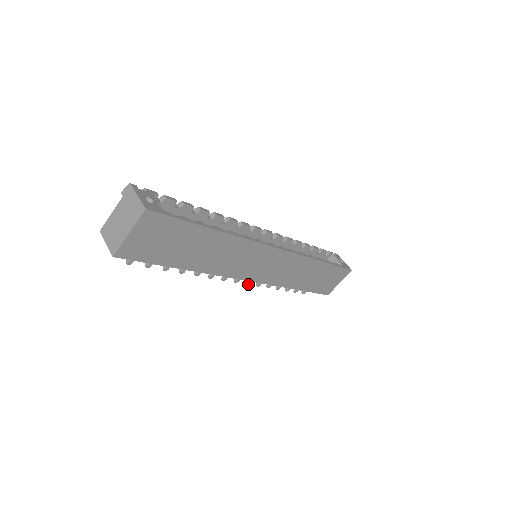
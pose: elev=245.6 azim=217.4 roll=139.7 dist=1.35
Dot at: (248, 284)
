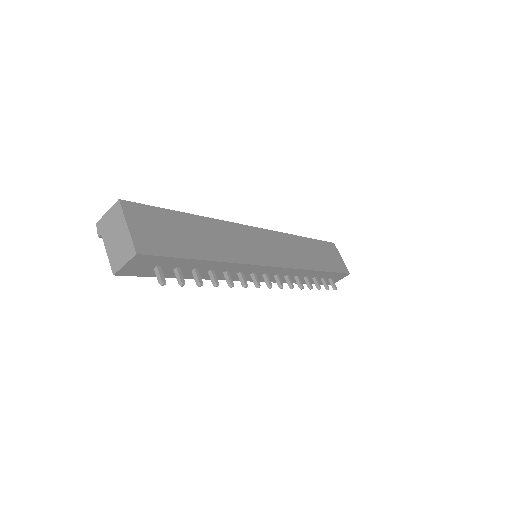
Dot at: occluded
